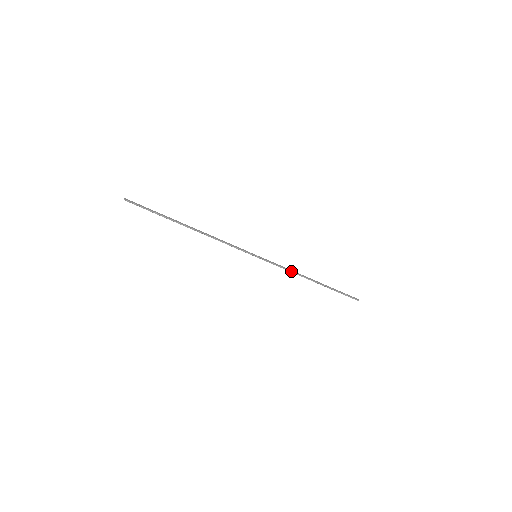
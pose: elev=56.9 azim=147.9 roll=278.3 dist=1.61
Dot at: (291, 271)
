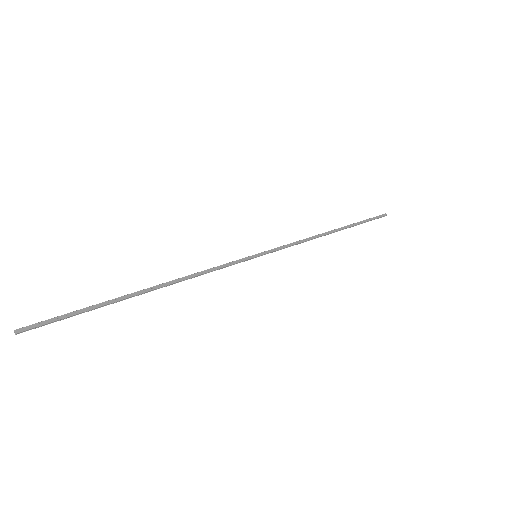
Dot at: (305, 241)
